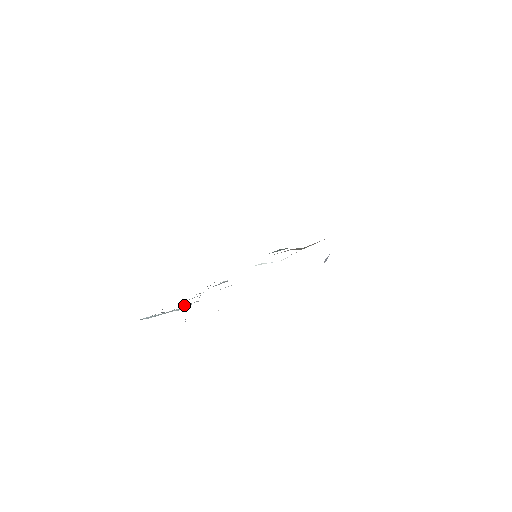
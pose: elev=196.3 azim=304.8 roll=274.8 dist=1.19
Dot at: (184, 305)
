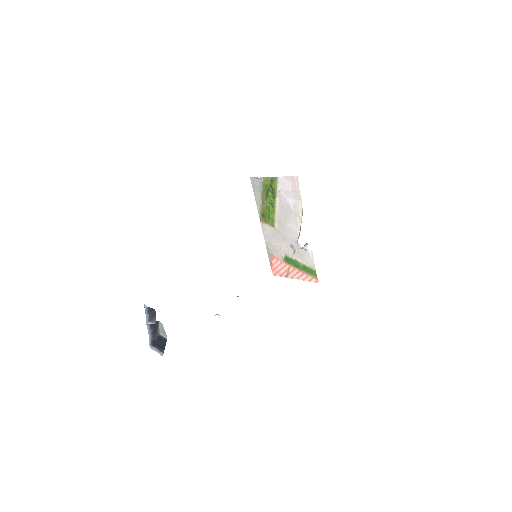
Dot at: occluded
